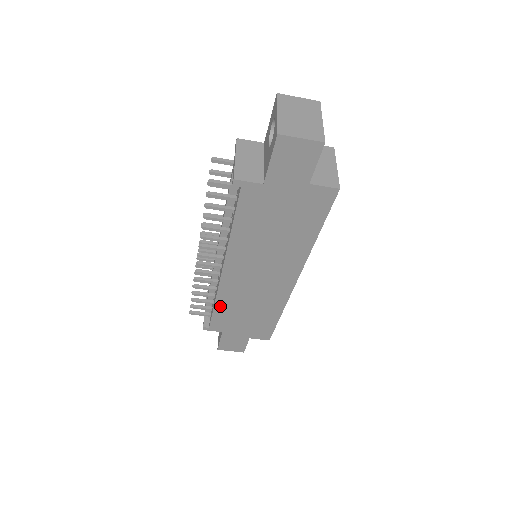
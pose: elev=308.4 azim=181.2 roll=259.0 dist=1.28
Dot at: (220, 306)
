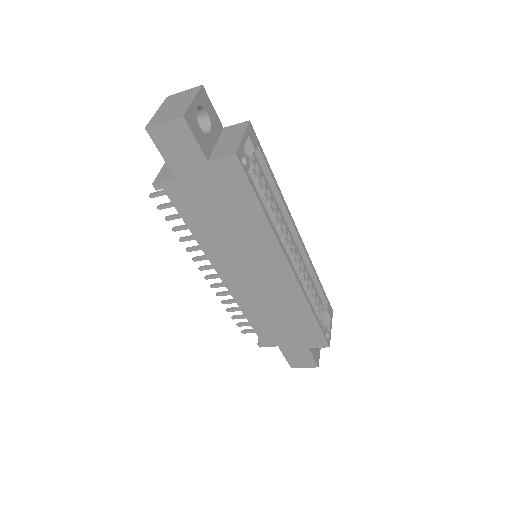
Dot at: (251, 317)
